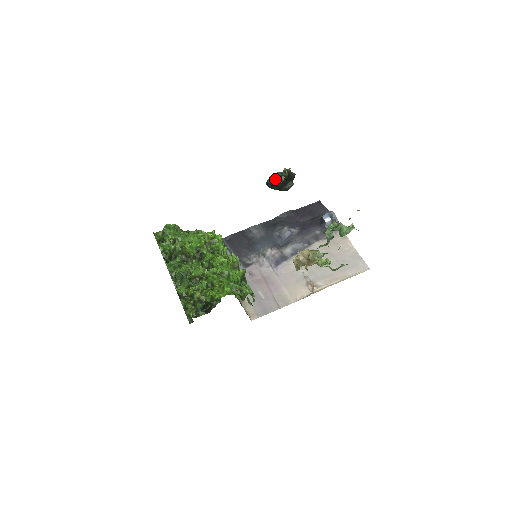
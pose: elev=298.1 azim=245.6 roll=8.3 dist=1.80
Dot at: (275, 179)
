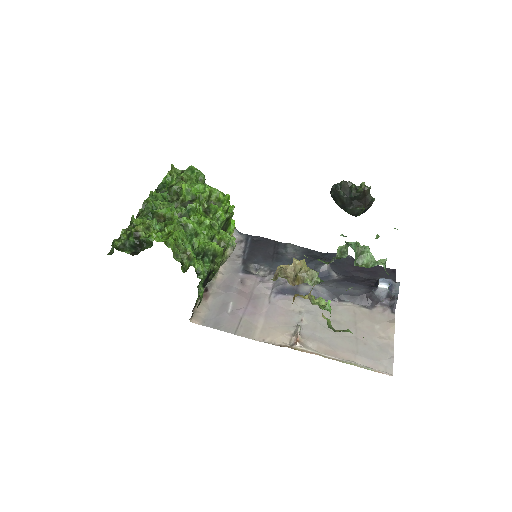
Dot at: (343, 188)
